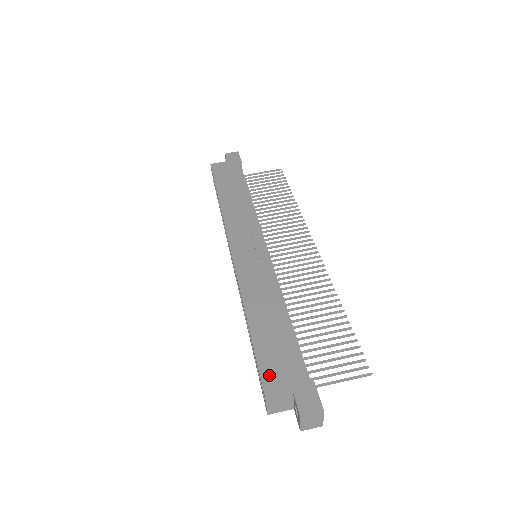
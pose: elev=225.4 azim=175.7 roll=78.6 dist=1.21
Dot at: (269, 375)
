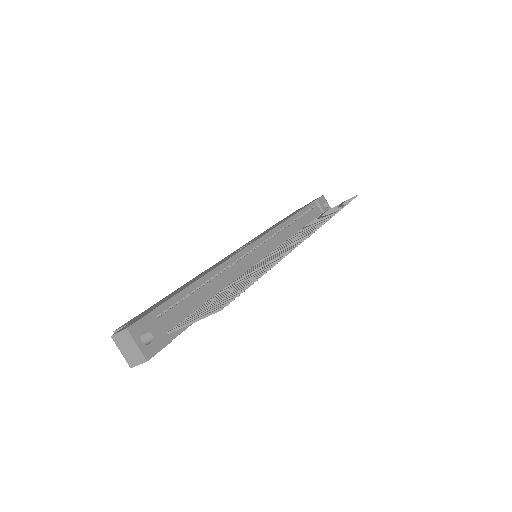
Dot at: (137, 316)
